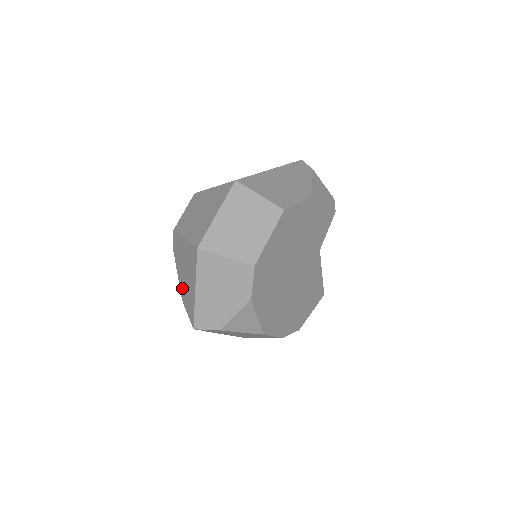
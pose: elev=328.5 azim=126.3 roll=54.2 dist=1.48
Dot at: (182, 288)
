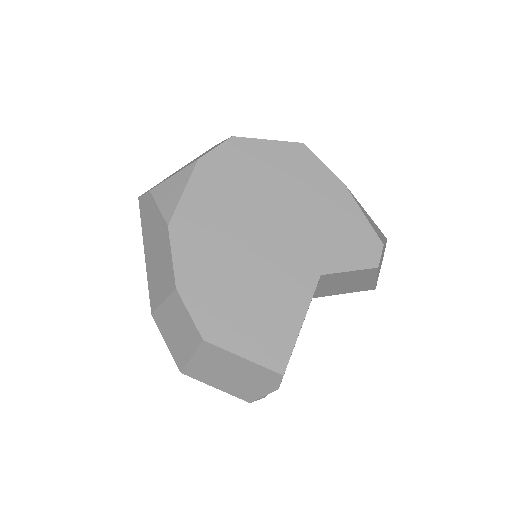
Dot at: occluded
